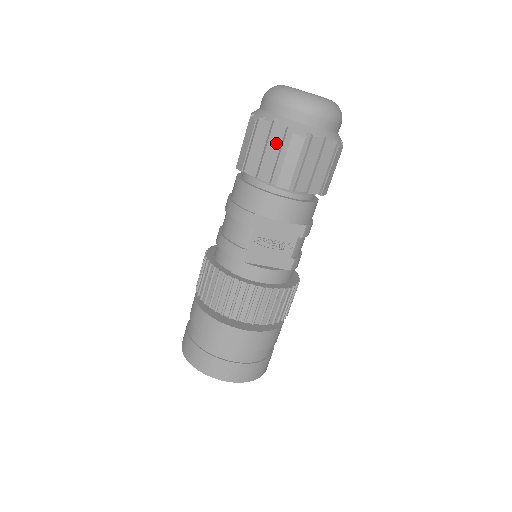
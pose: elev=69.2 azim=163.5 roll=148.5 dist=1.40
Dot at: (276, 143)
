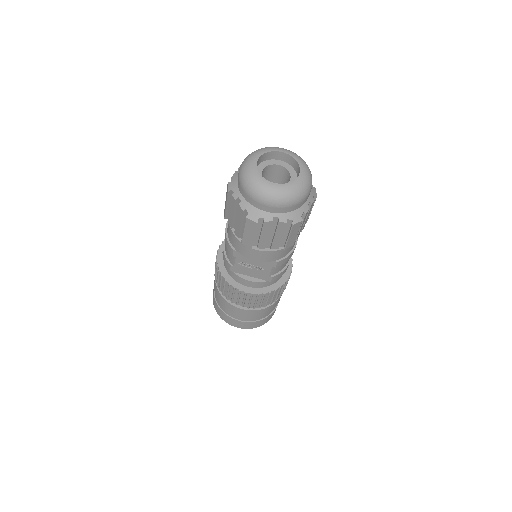
Dot at: (239, 216)
